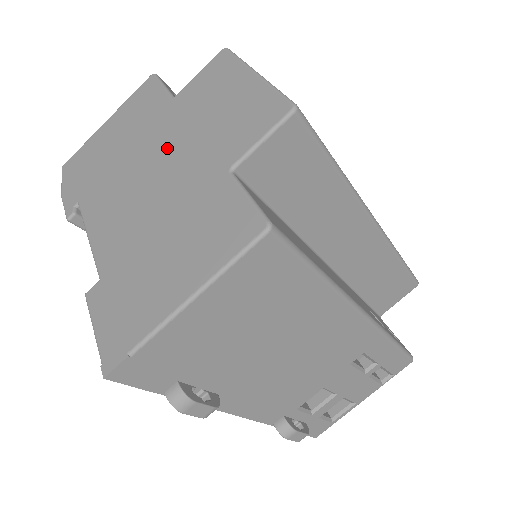
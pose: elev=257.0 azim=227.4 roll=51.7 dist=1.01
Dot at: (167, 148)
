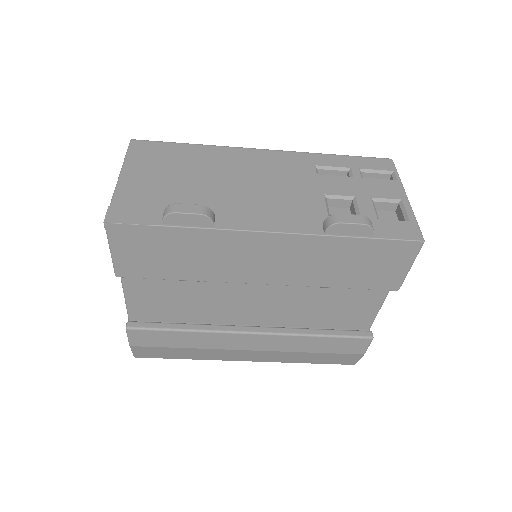
Dot at: occluded
